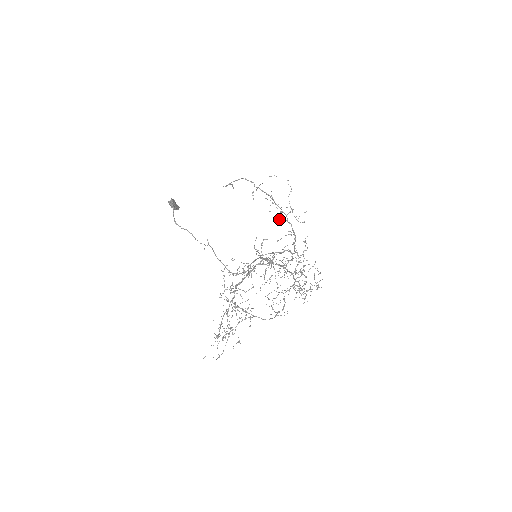
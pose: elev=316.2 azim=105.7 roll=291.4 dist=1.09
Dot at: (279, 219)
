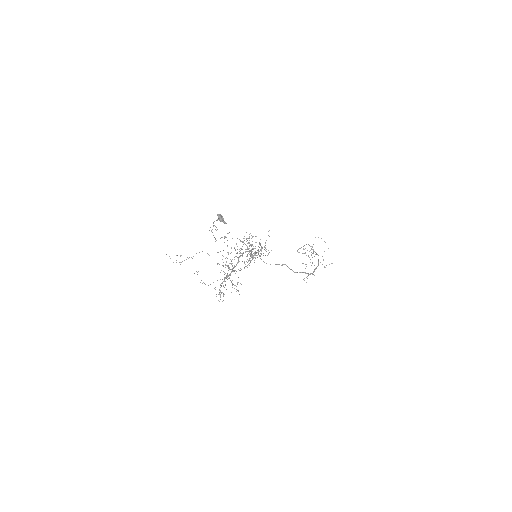
Dot at: (311, 265)
